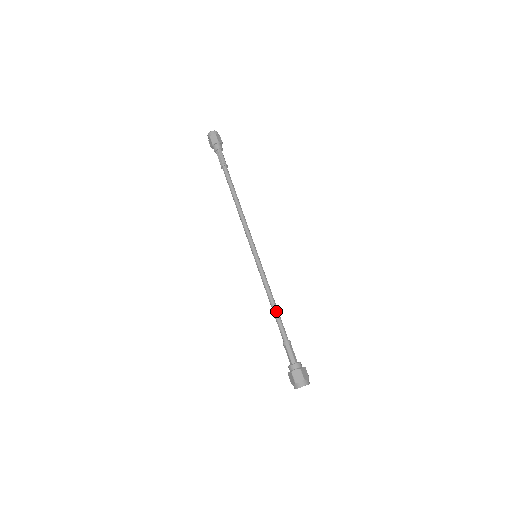
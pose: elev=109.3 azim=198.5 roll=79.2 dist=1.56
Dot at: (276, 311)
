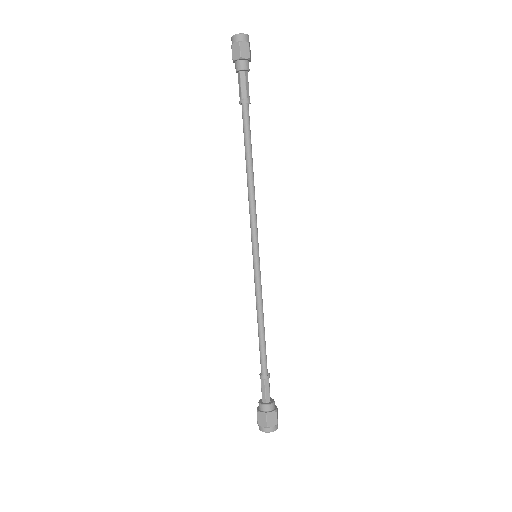
Dot at: (261, 336)
